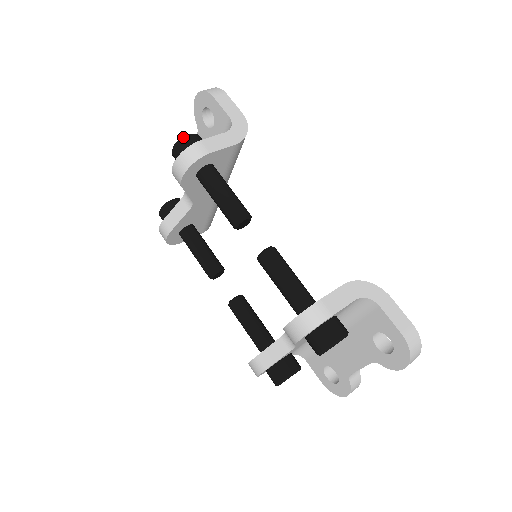
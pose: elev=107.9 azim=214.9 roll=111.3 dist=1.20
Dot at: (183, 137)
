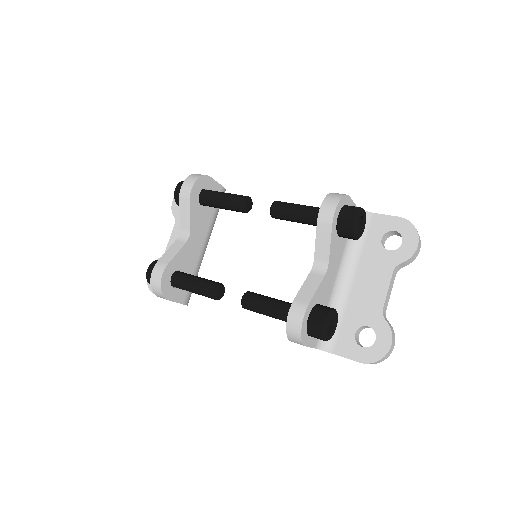
Dot at: occluded
